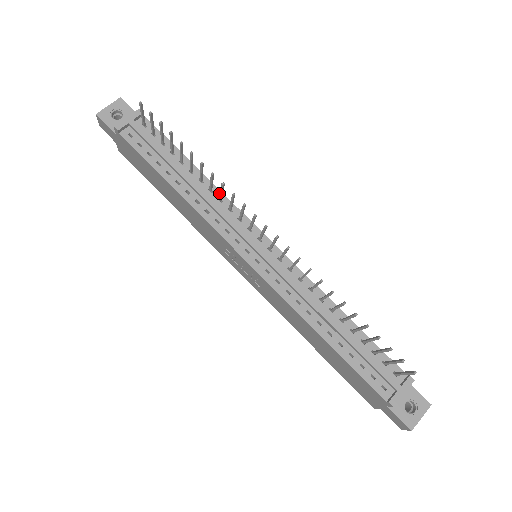
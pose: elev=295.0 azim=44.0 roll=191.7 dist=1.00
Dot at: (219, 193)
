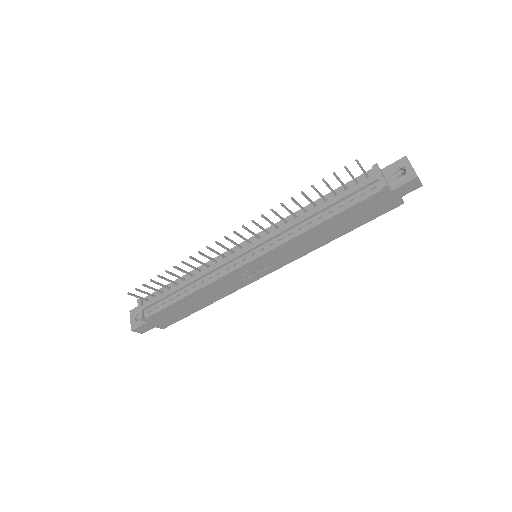
Dot at: (204, 266)
